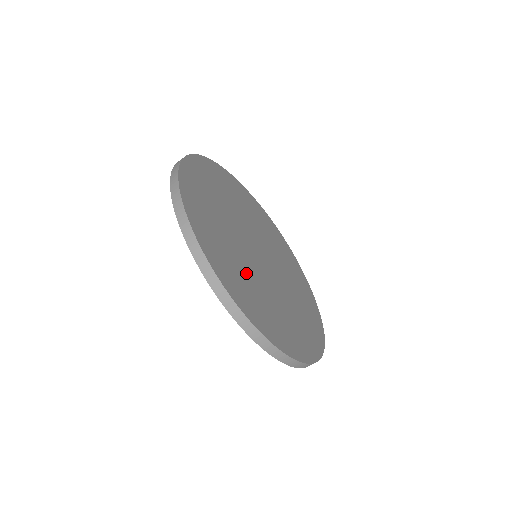
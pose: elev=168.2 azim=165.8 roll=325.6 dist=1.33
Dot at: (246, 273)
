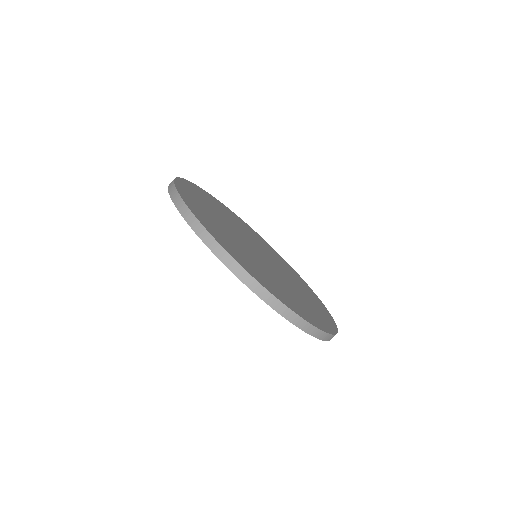
Dot at: (234, 242)
